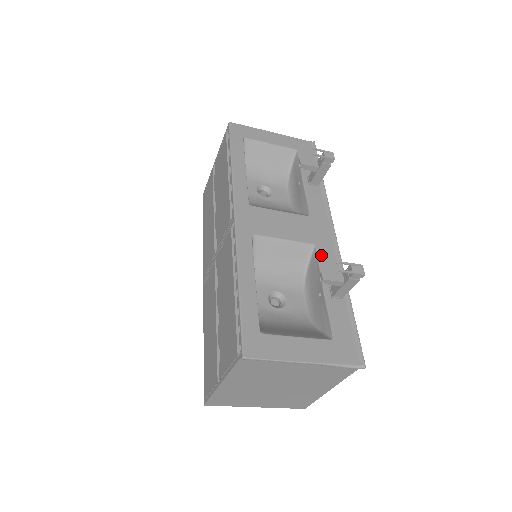
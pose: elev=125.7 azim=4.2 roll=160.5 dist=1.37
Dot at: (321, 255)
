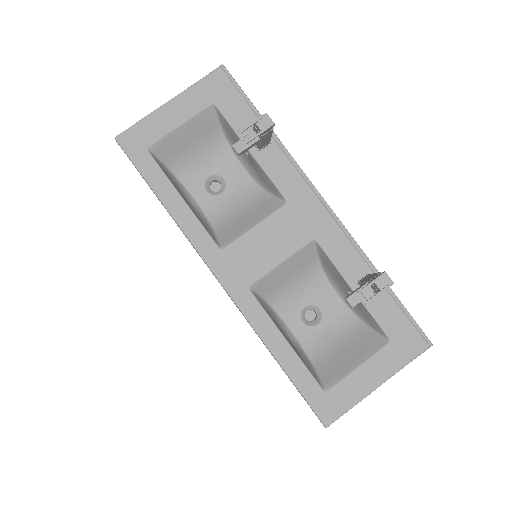
Dot at: (327, 248)
